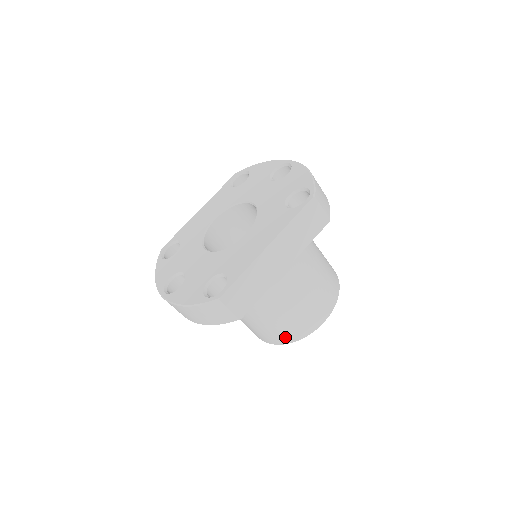
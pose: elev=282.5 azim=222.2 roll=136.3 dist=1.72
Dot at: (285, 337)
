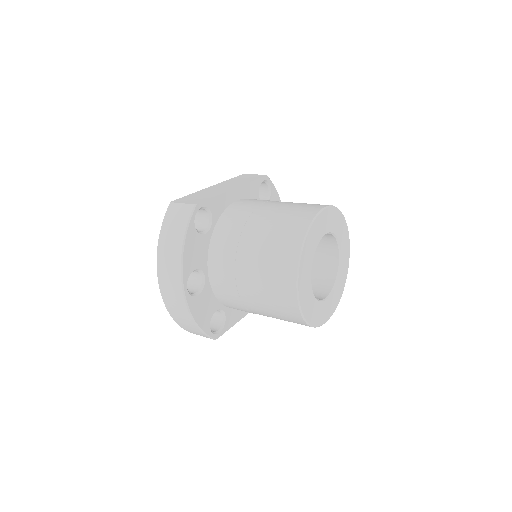
Dot at: (291, 238)
